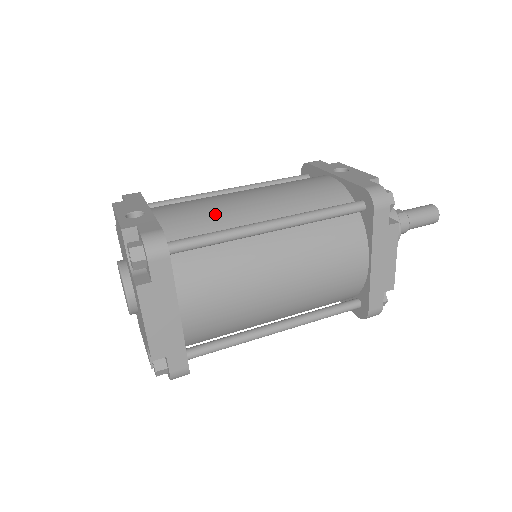
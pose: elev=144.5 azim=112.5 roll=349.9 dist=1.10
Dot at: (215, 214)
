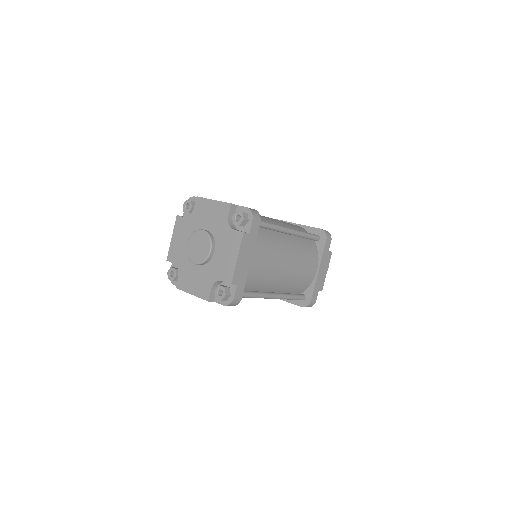
Dot at: (260, 217)
